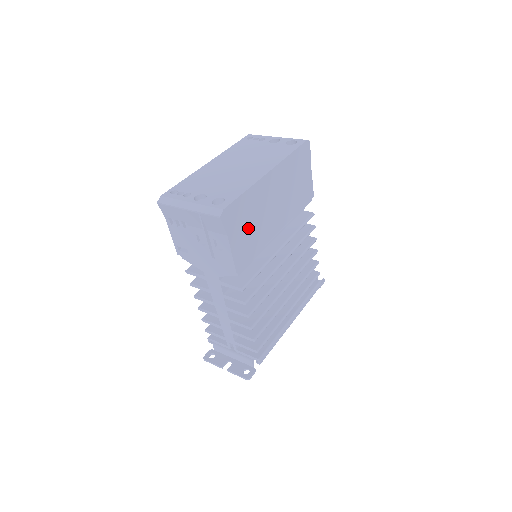
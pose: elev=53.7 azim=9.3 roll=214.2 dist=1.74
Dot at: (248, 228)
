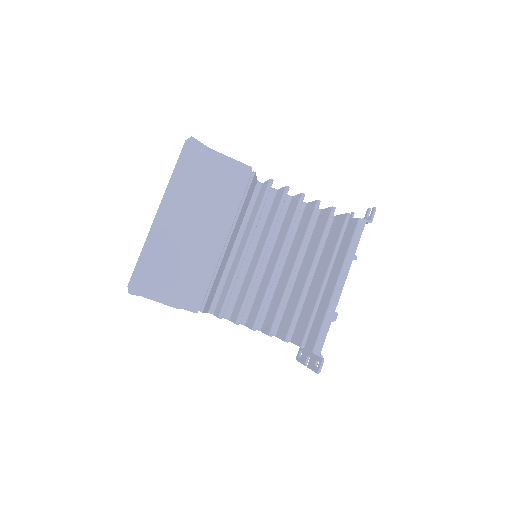
Dot at: (175, 273)
